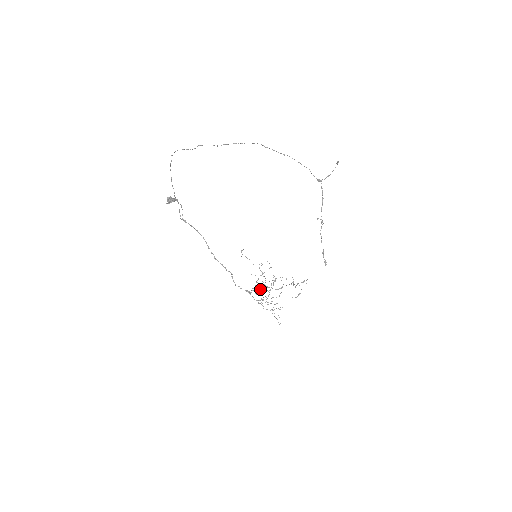
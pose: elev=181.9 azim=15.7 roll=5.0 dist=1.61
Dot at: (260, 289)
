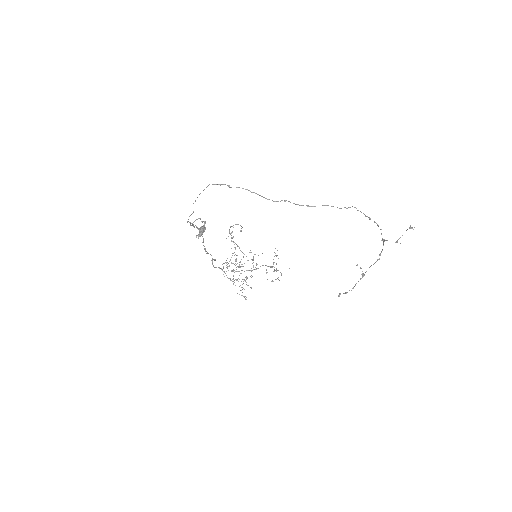
Dot at: (233, 263)
